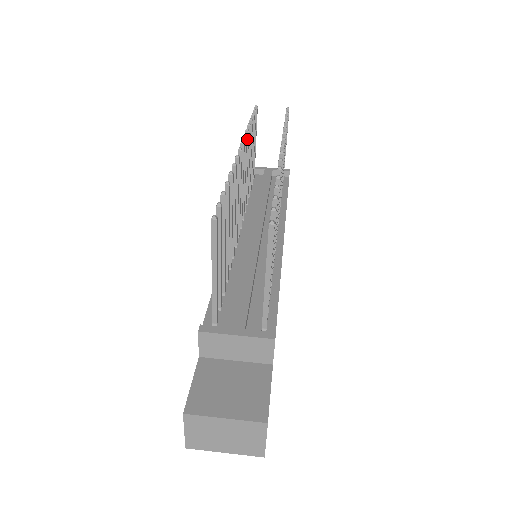
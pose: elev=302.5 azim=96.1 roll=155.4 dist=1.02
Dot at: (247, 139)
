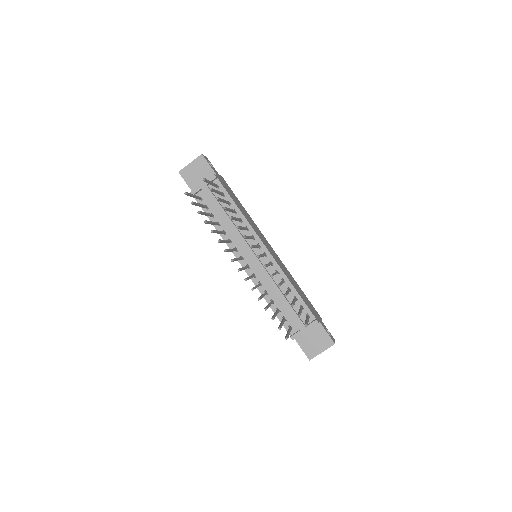
Dot at: occluded
